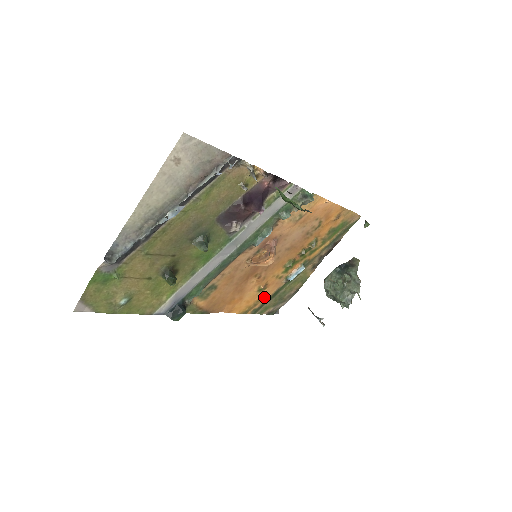
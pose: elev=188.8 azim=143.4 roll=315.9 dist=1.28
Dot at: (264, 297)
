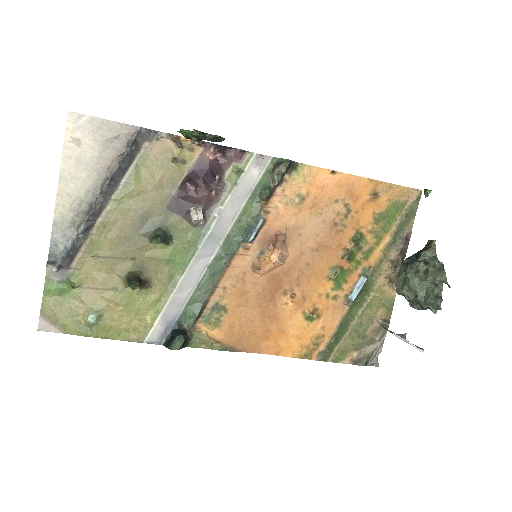
Dot at: (325, 331)
